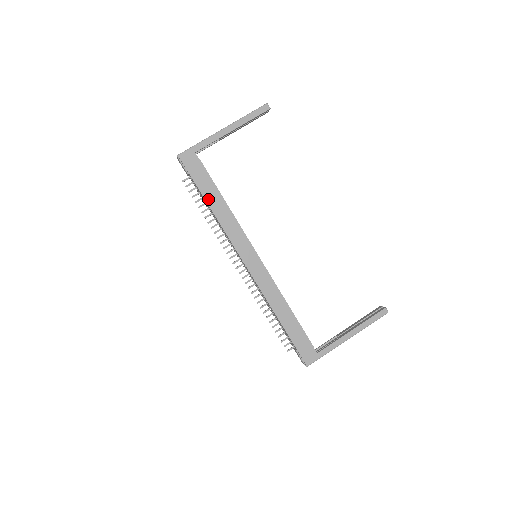
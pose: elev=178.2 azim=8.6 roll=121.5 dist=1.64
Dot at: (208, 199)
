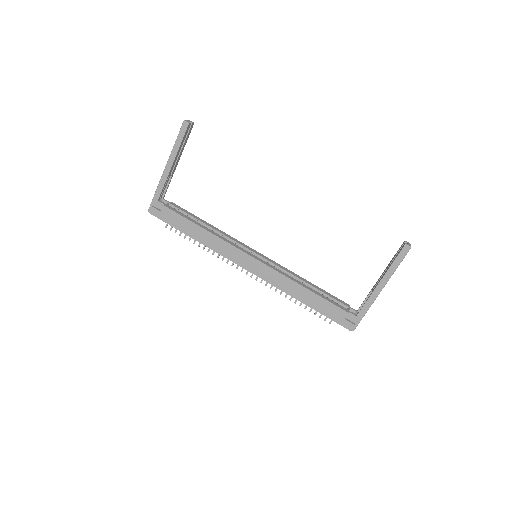
Dot at: (188, 233)
